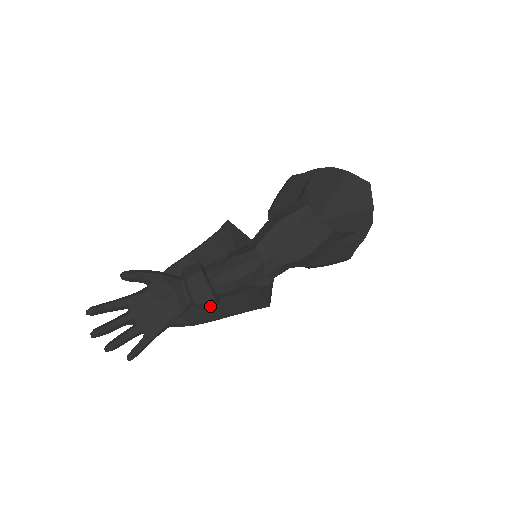
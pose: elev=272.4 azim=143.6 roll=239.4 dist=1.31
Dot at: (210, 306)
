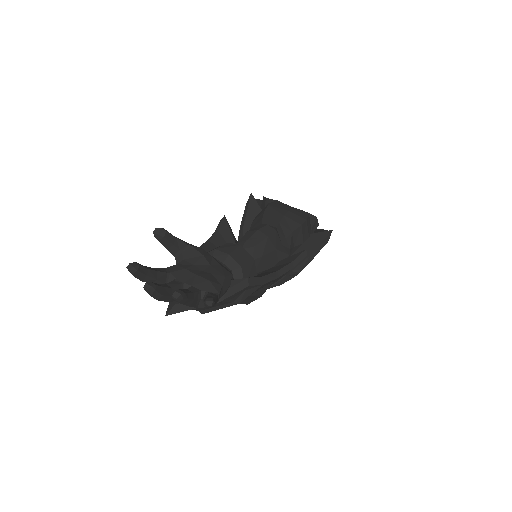
Dot at: (251, 276)
